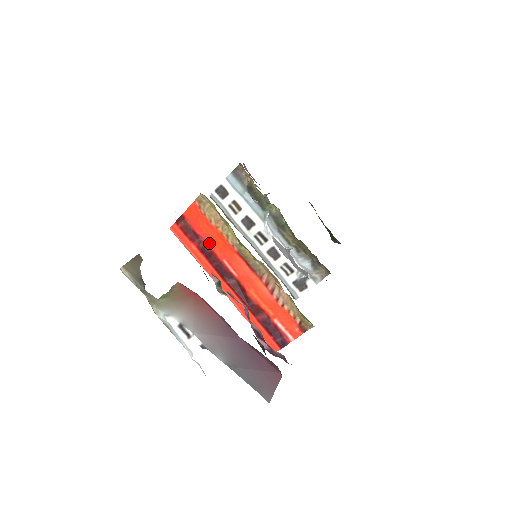
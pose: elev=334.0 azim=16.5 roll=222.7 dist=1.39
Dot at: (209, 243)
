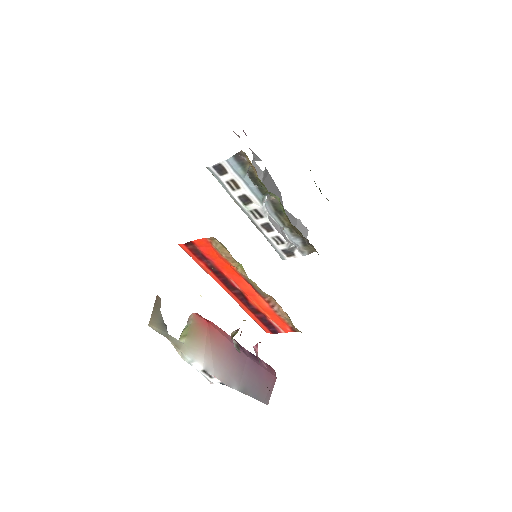
Dot at: (217, 265)
